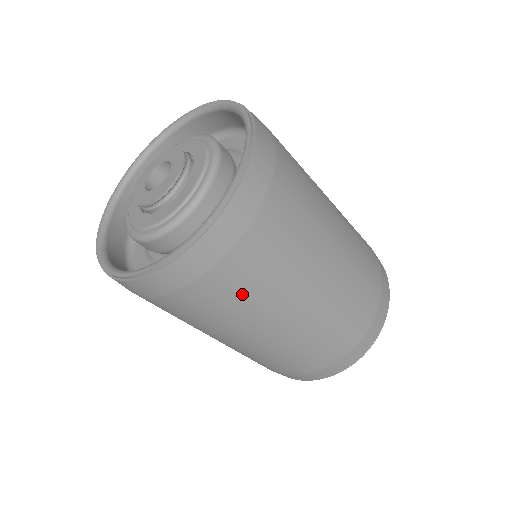
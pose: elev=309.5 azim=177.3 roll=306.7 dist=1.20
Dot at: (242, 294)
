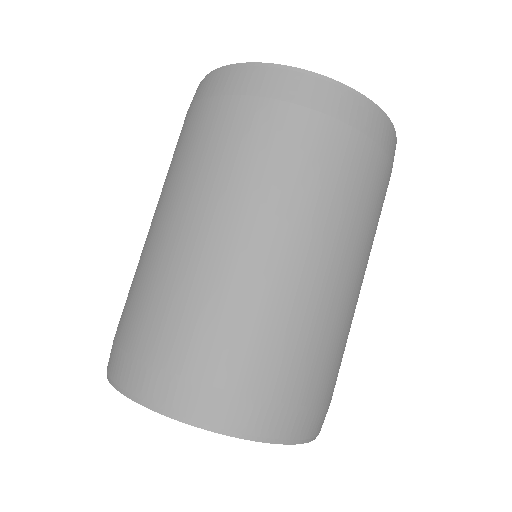
Dot at: (319, 171)
